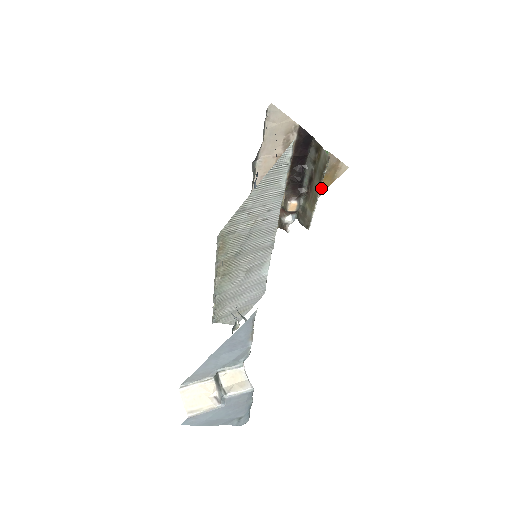
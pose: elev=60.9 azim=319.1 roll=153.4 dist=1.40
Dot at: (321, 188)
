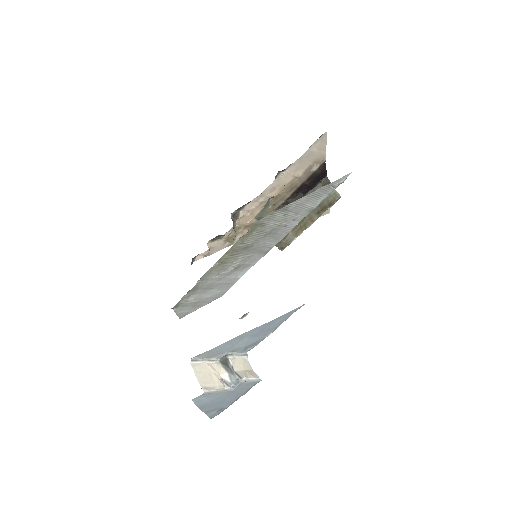
Dot at: occluded
